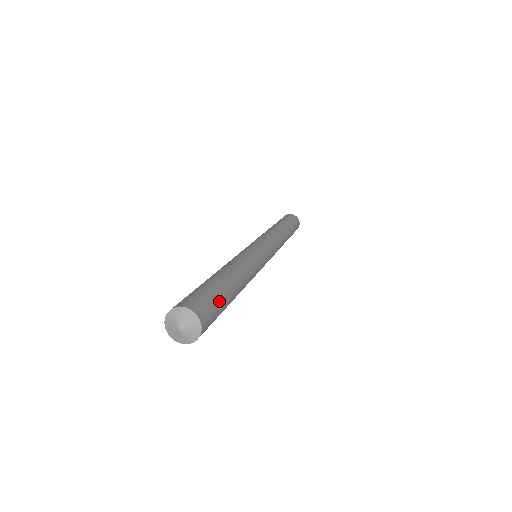
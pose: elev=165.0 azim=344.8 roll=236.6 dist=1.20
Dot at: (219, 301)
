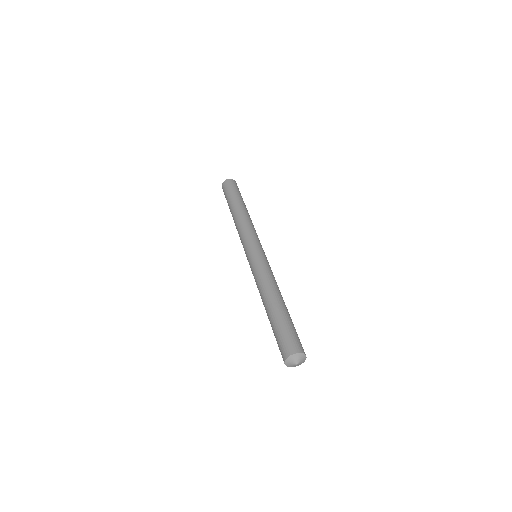
Dot at: occluded
